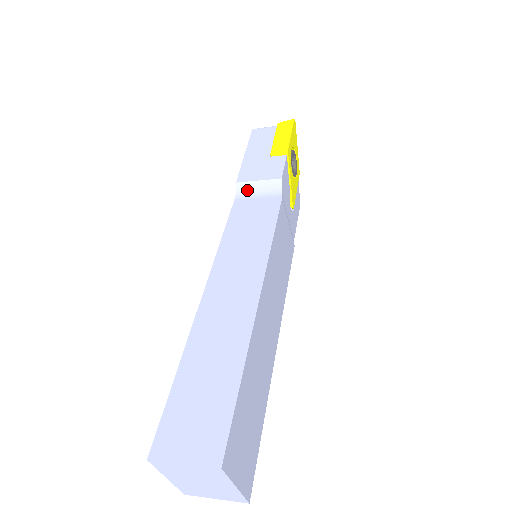
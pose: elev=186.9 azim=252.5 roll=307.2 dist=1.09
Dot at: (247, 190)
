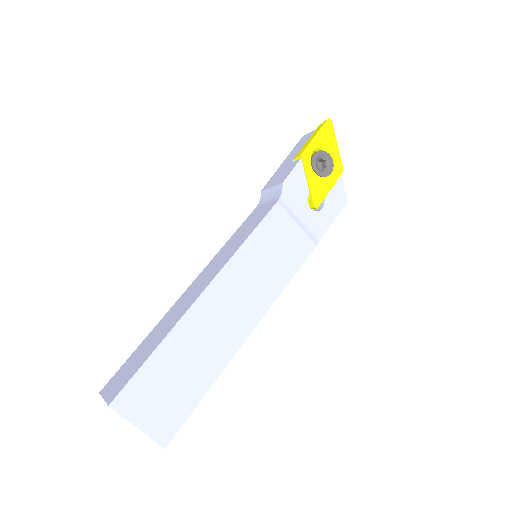
Dot at: (265, 197)
